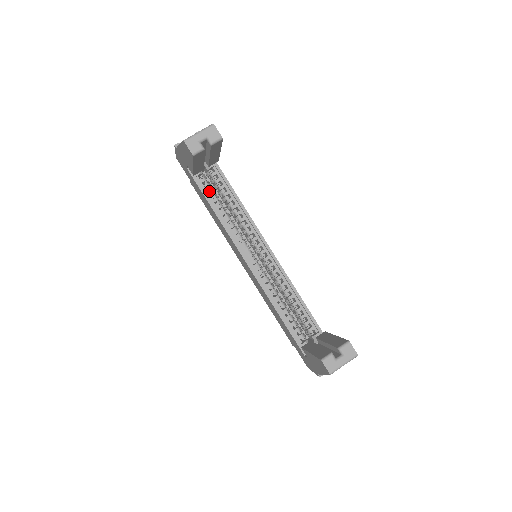
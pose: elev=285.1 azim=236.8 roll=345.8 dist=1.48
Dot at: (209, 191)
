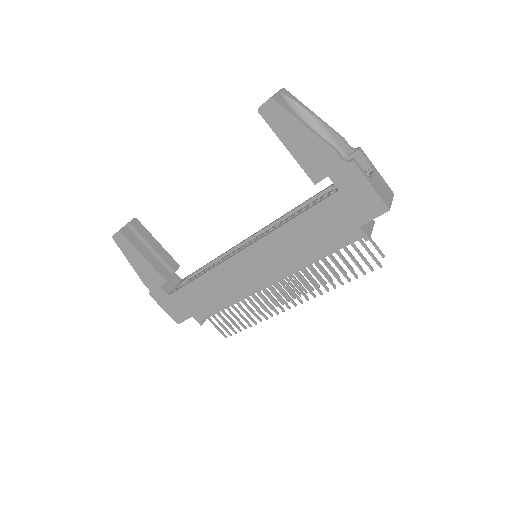
Dot at: occluded
